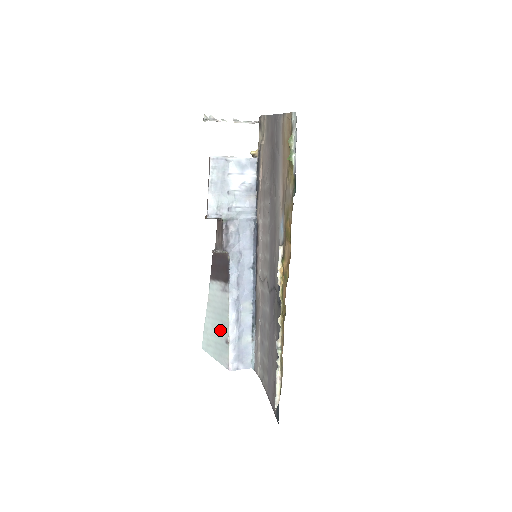
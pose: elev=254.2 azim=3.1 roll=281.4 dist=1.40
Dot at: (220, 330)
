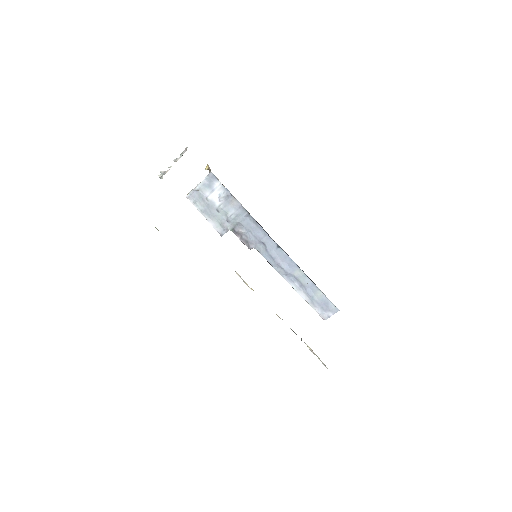
Dot at: occluded
